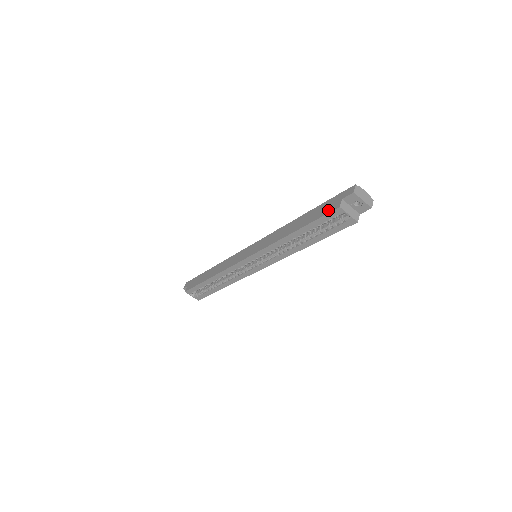
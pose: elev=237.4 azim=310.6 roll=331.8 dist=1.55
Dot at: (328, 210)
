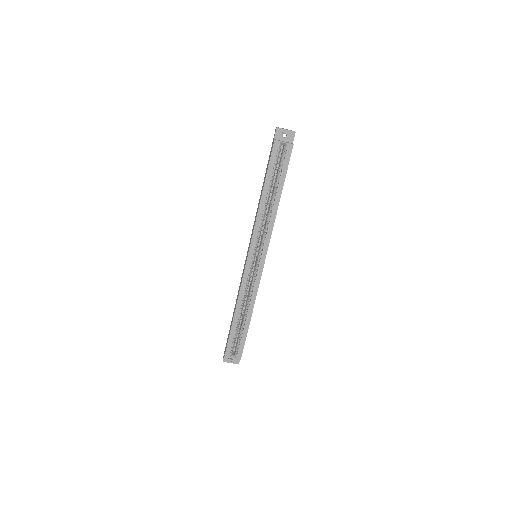
Dot at: (271, 152)
